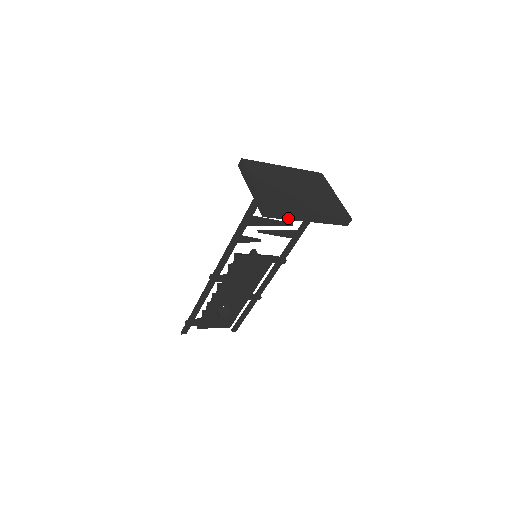
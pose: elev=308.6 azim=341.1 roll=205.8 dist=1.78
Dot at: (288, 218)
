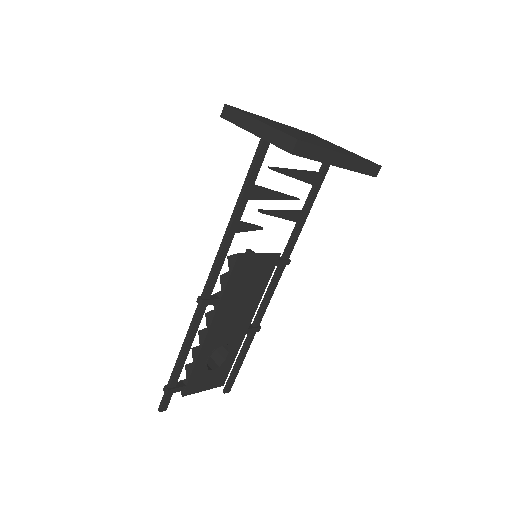
Dot at: (319, 159)
